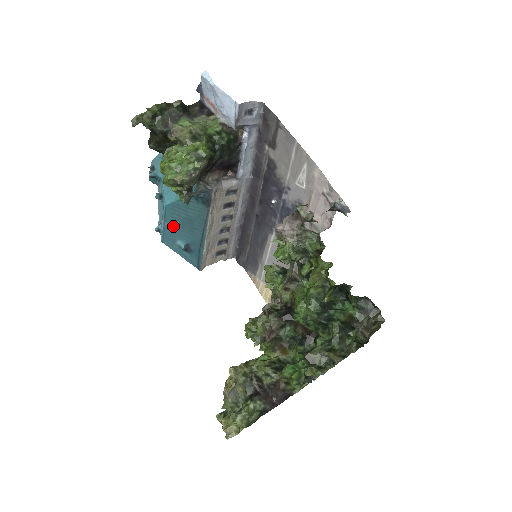
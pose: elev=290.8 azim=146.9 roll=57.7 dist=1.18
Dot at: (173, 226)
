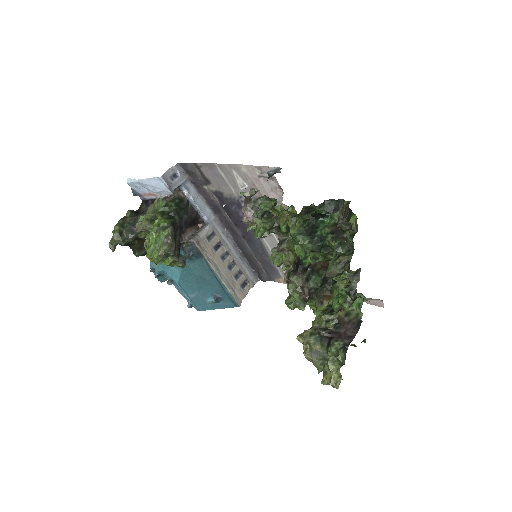
Dot at: (195, 293)
